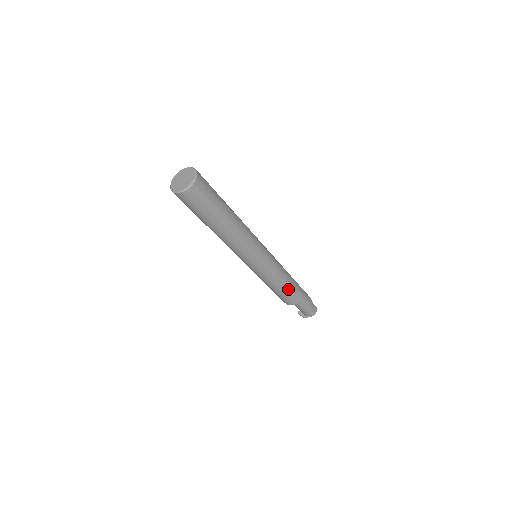
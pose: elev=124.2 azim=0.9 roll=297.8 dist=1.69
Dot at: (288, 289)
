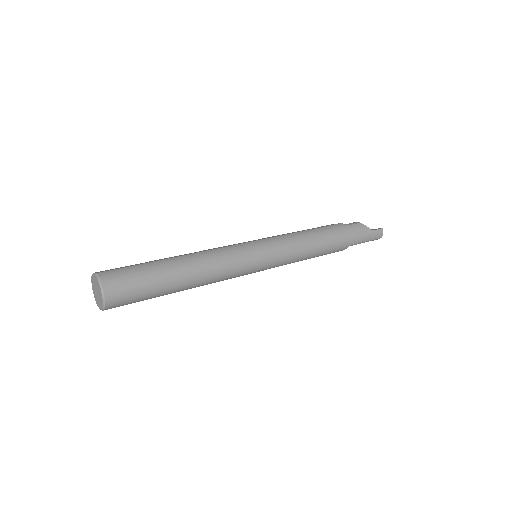
Dot at: (321, 254)
